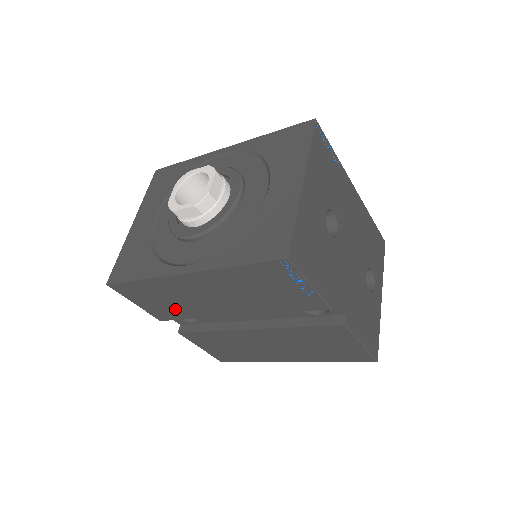
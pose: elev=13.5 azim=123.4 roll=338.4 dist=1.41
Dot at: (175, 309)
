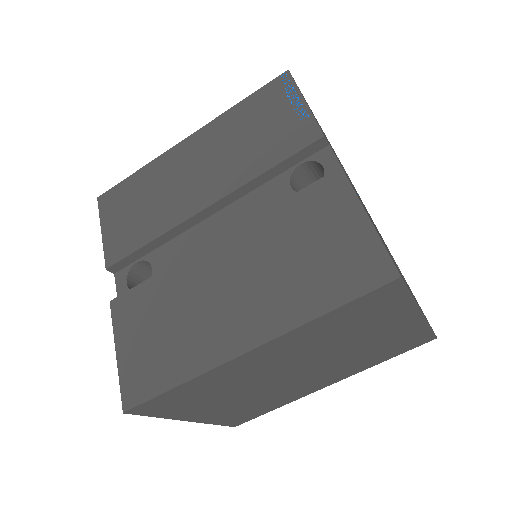
Dot at: (141, 224)
